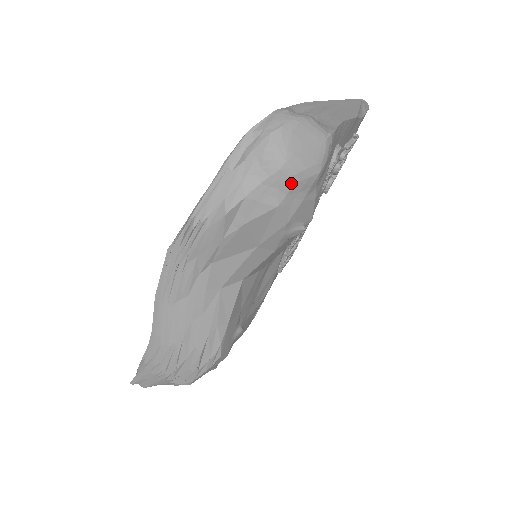
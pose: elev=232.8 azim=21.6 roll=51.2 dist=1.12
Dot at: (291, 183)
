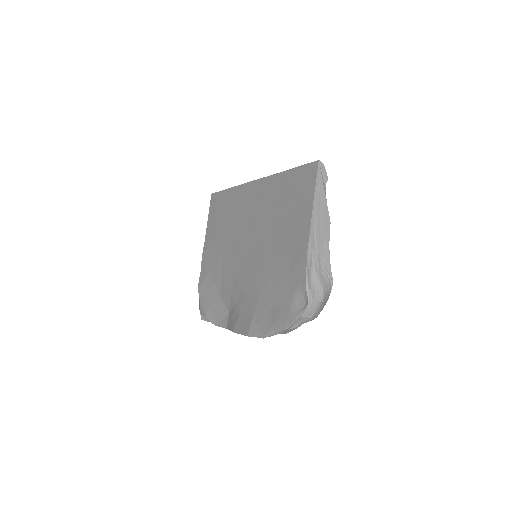
Dot at: occluded
